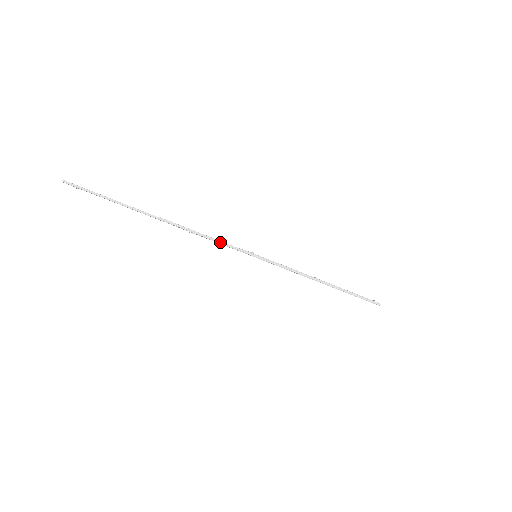
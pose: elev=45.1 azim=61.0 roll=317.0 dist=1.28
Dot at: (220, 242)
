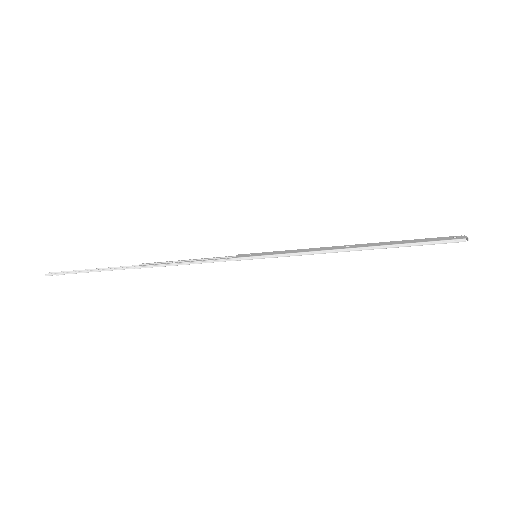
Dot at: (206, 262)
